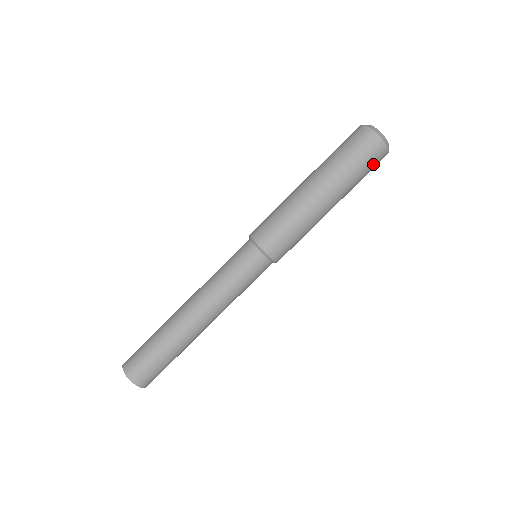
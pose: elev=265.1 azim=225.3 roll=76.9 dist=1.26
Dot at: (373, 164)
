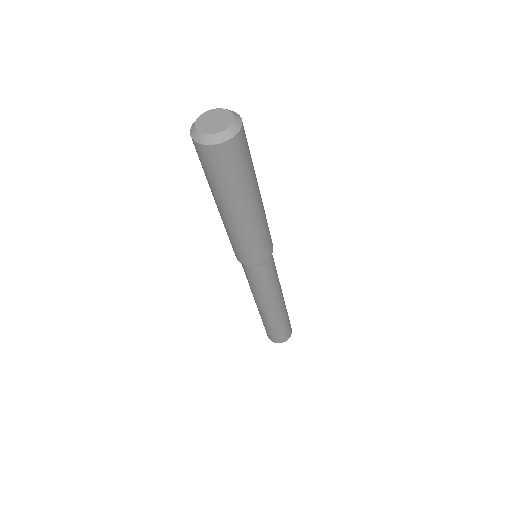
Dot at: (244, 152)
